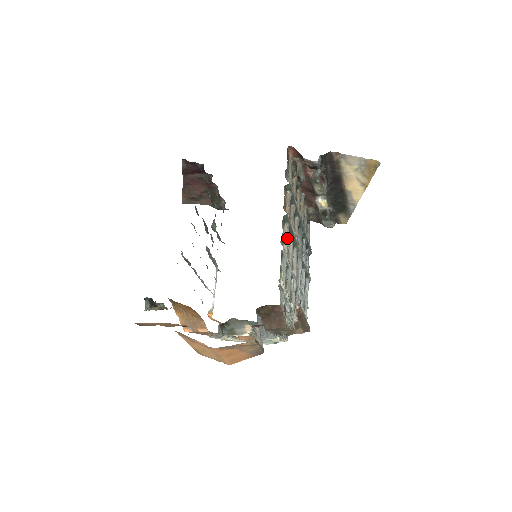
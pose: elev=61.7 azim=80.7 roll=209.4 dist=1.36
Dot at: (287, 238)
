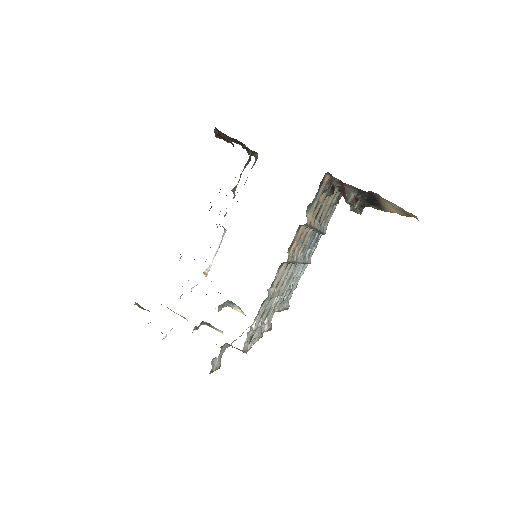
Dot at: (280, 277)
